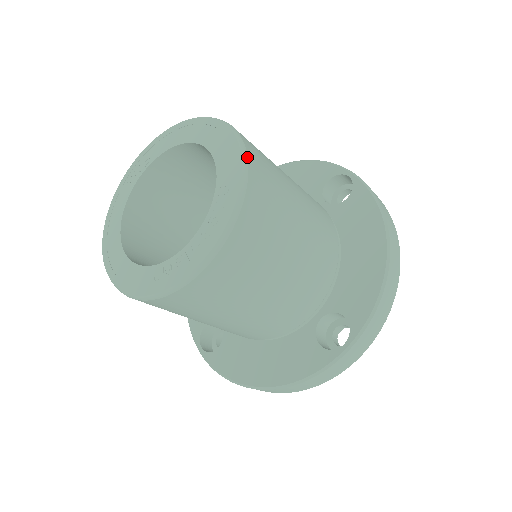
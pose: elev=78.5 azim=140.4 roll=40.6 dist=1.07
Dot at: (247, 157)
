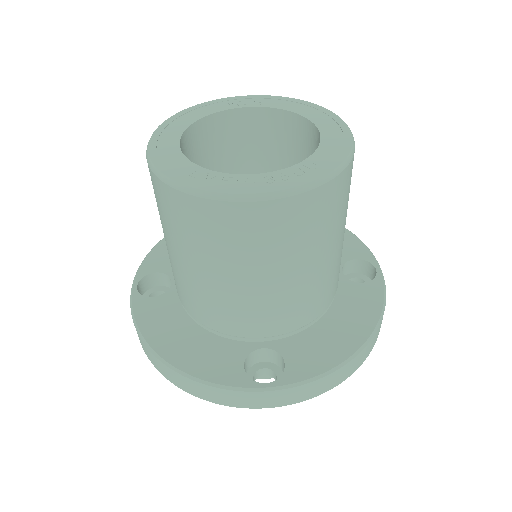
Dot at: (350, 162)
